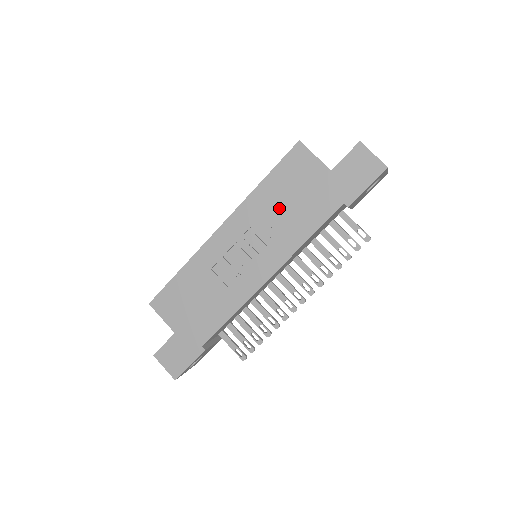
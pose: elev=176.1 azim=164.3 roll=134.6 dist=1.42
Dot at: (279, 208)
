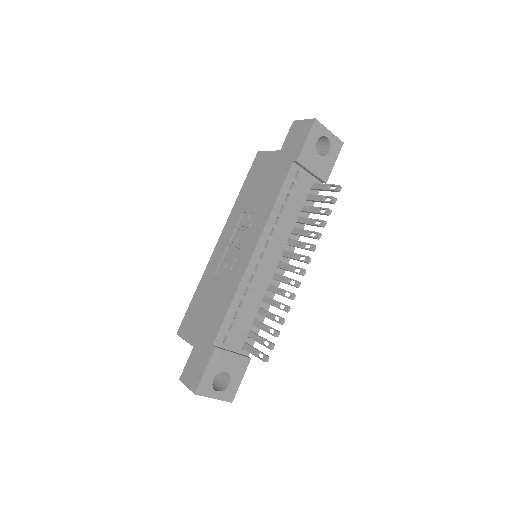
Dot at: (253, 198)
